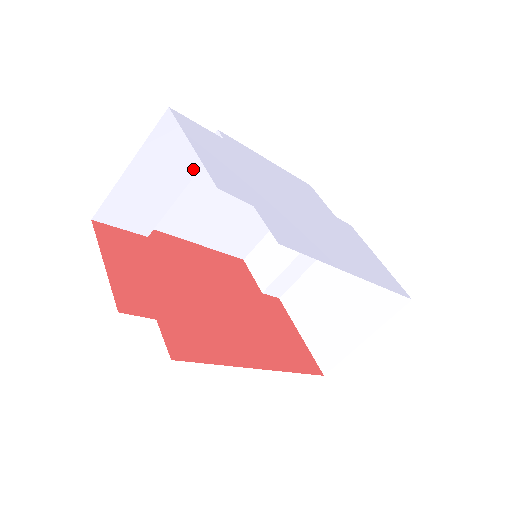
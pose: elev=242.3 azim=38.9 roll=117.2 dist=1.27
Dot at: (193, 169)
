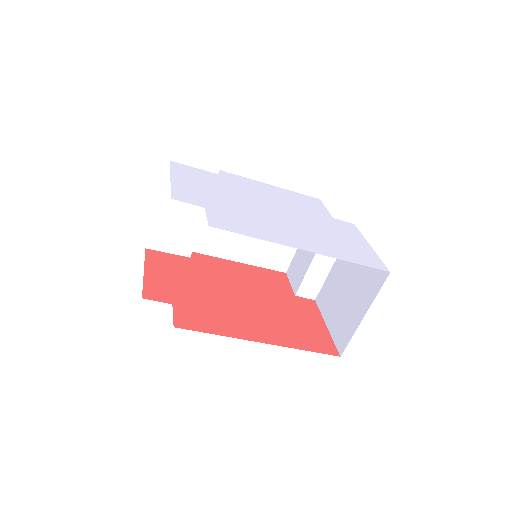
Dot at: occluded
